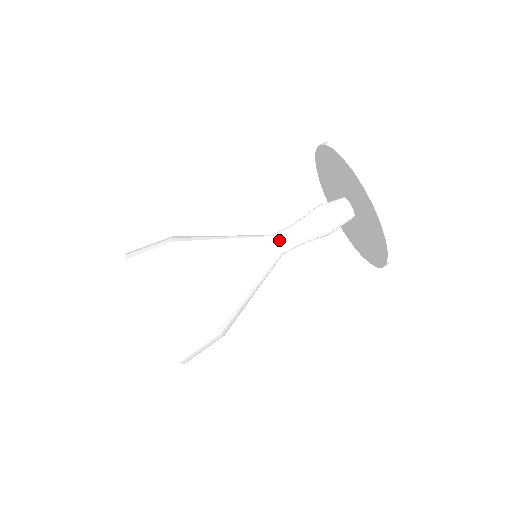
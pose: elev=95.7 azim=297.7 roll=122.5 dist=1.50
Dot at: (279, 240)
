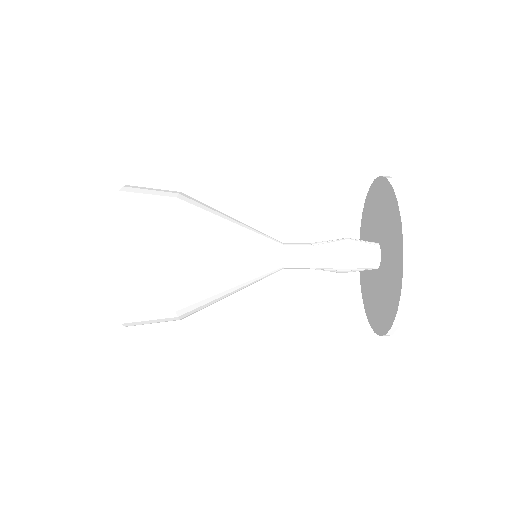
Dot at: (287, 252)
